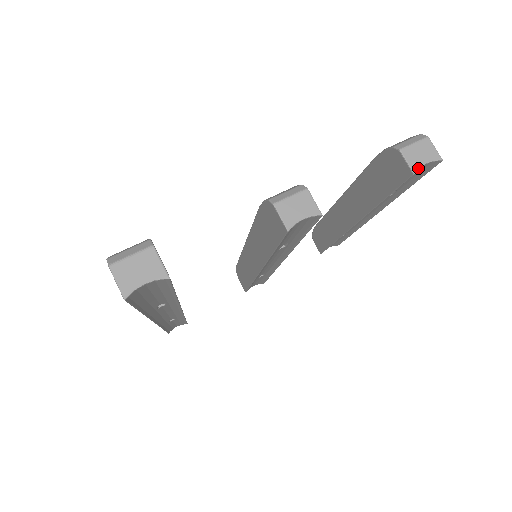
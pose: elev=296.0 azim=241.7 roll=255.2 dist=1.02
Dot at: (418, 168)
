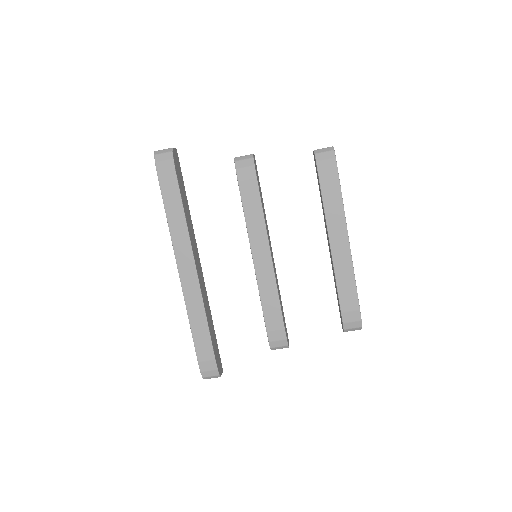
Dot at: occluded
